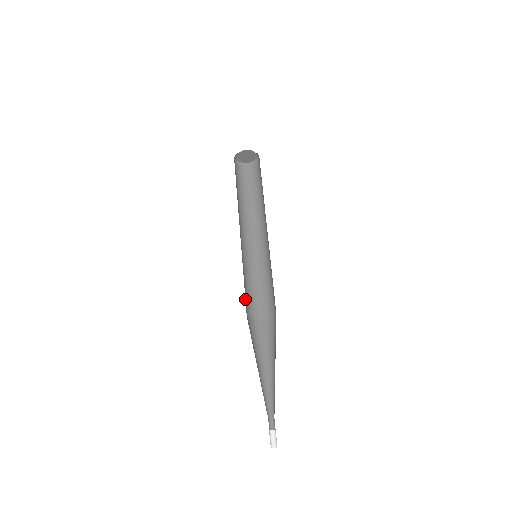
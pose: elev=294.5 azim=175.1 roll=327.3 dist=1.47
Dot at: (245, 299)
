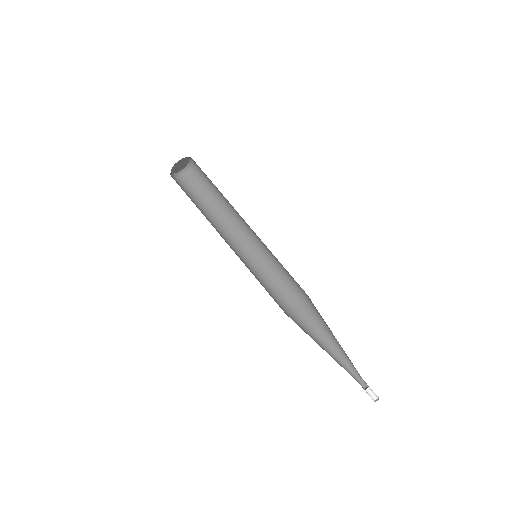
Dot at: (275, 299)
